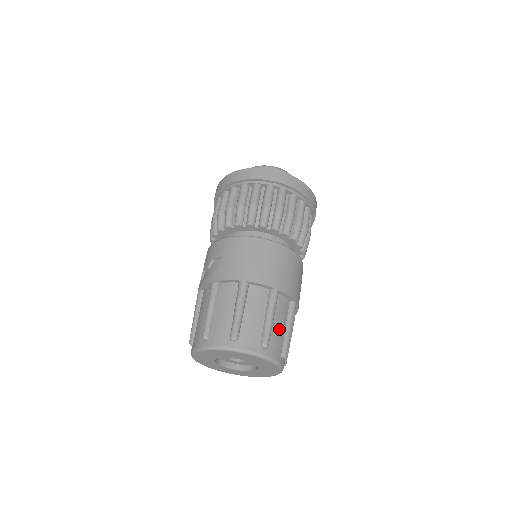
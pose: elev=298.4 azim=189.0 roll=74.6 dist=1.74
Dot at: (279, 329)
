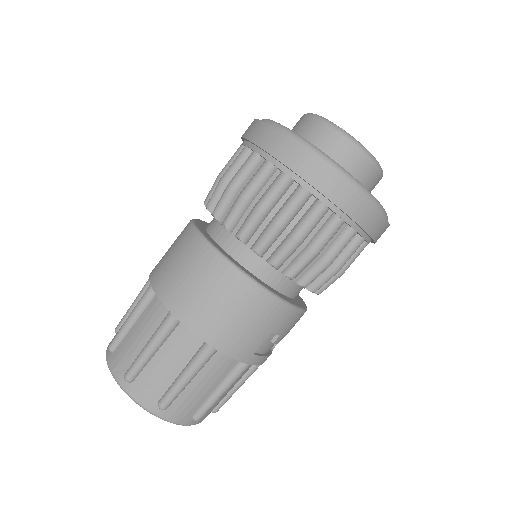
Dot at: (163, 369)
